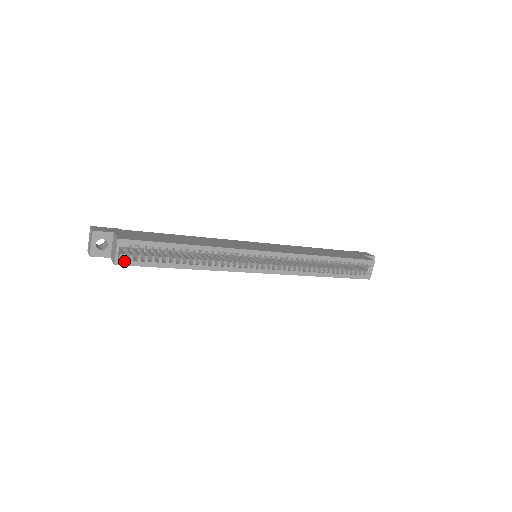
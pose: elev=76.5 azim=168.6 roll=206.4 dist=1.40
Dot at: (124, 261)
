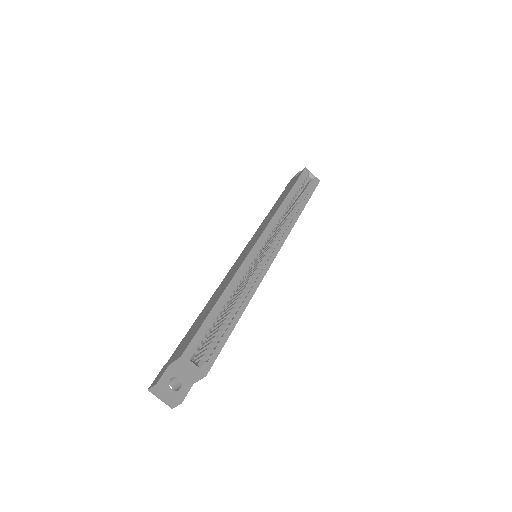
Dot at: (207, 365)
